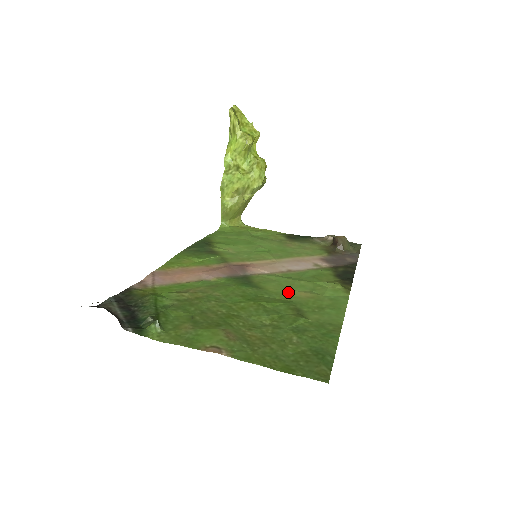
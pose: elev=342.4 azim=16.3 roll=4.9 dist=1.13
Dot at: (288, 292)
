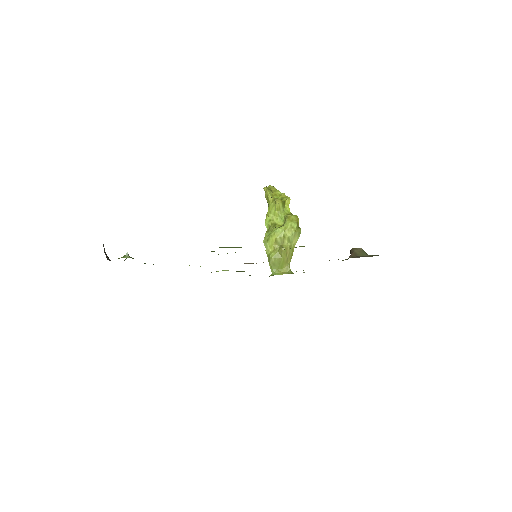
Dot at: occluded
